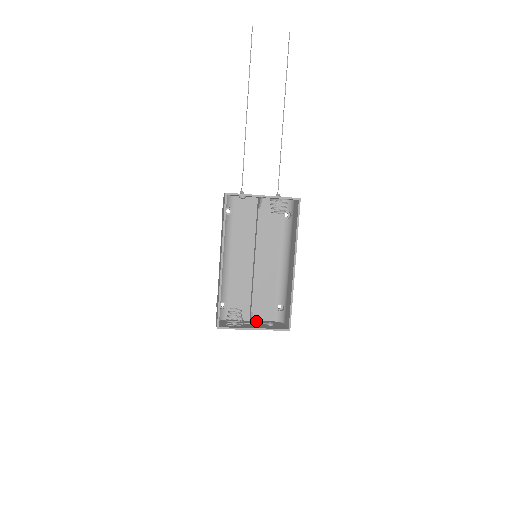
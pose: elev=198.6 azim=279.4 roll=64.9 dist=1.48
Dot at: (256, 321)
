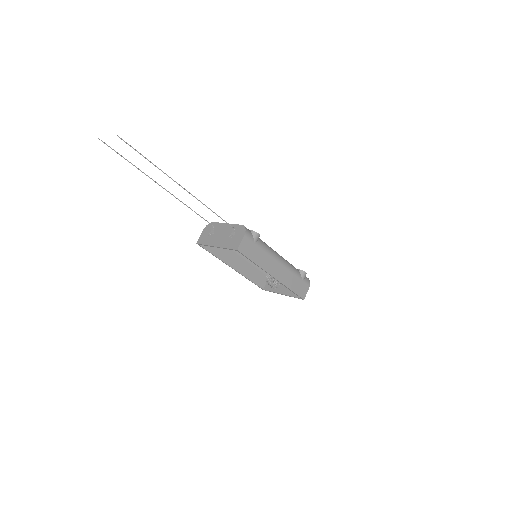
Dot at: occluded
